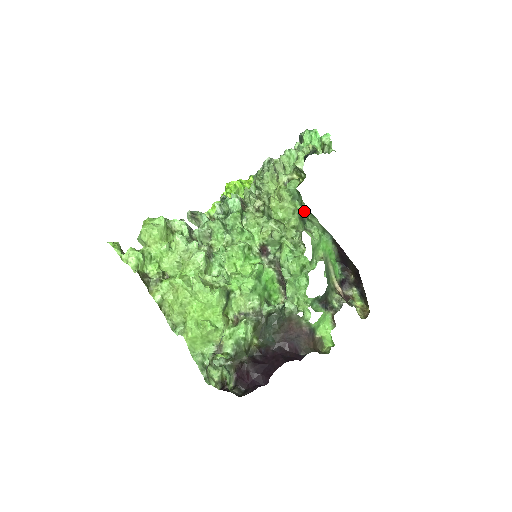
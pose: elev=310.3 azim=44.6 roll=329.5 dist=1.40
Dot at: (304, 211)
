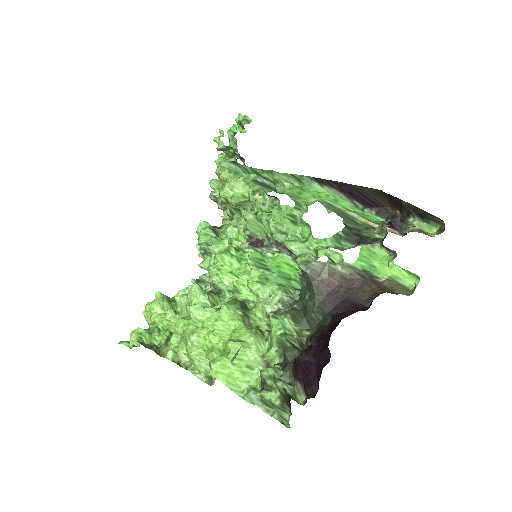
Dot at: (259, 177)
